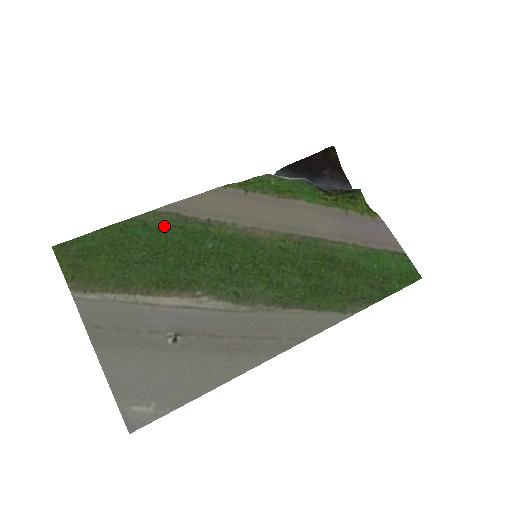
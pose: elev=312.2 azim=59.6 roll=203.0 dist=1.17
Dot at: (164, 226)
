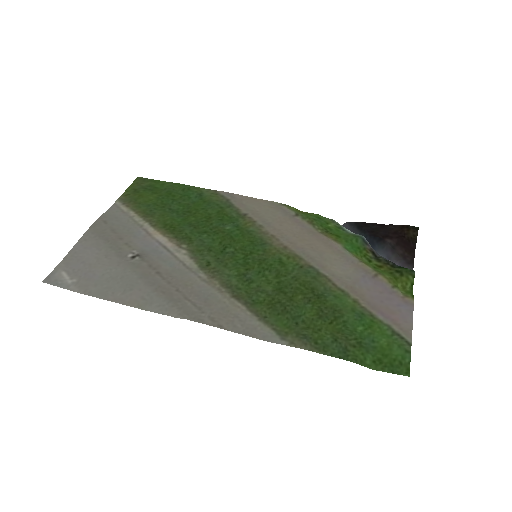
Dot at: (211, 201)
